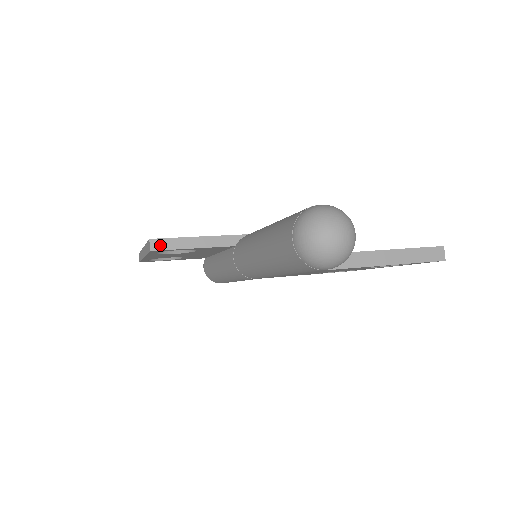
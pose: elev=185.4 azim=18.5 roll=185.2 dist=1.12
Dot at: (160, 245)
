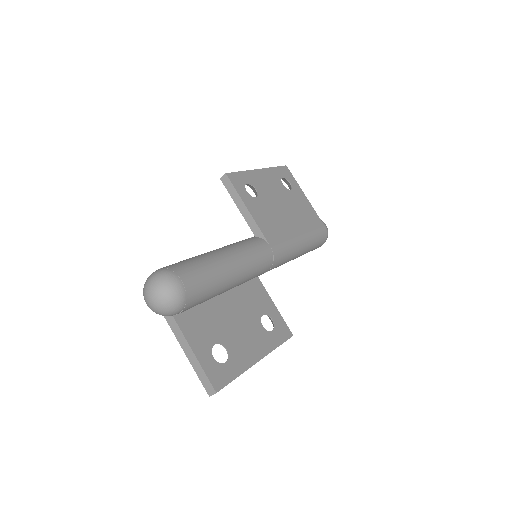
Dot at: (227, 183)
